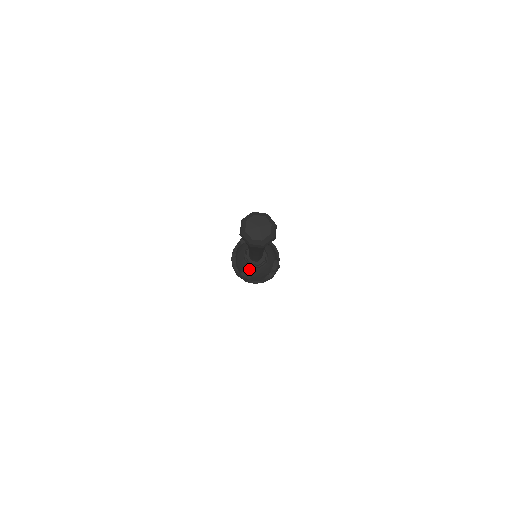
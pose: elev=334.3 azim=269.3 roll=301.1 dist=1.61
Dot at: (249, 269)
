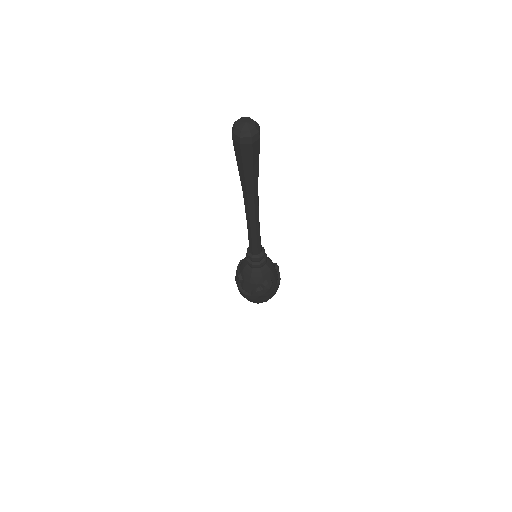
Dot at: (245, 267)
